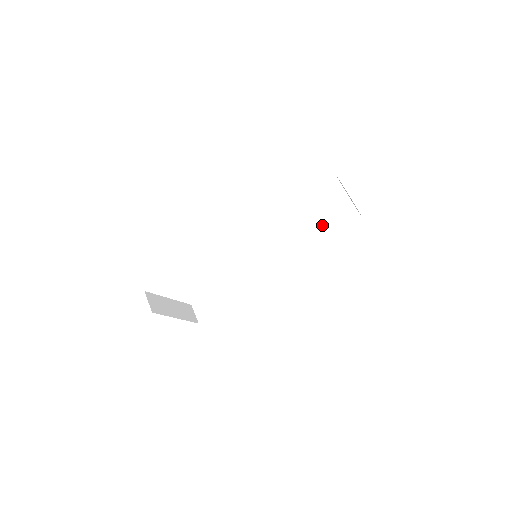
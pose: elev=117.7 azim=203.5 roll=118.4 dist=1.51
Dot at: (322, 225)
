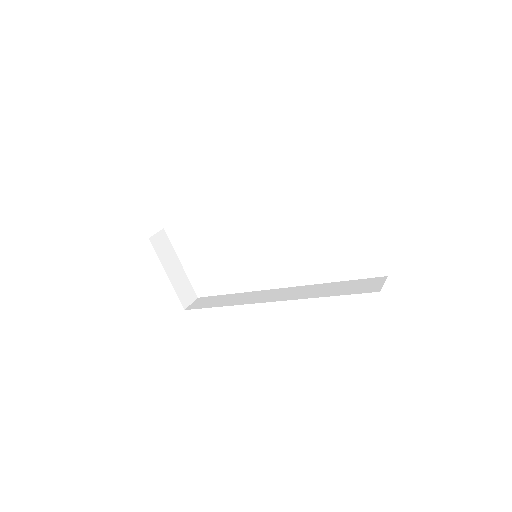
Dot at: (343, 282)
